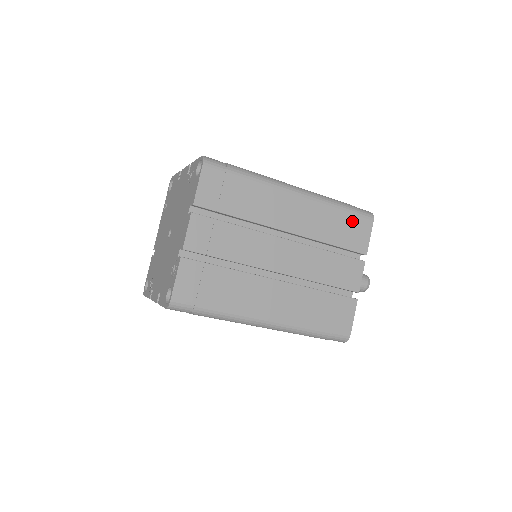
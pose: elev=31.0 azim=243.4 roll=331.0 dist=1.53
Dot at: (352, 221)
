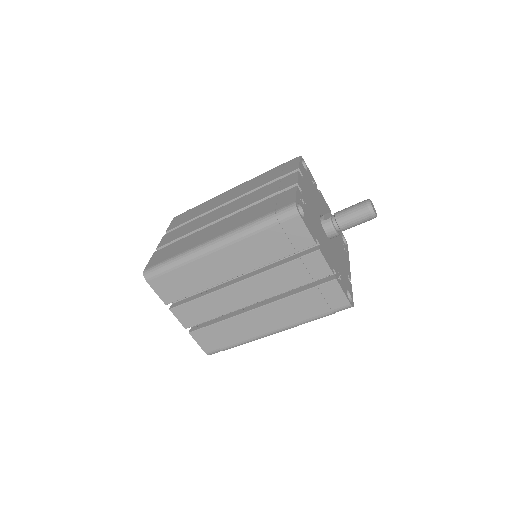
Dot at: (280, 168)
